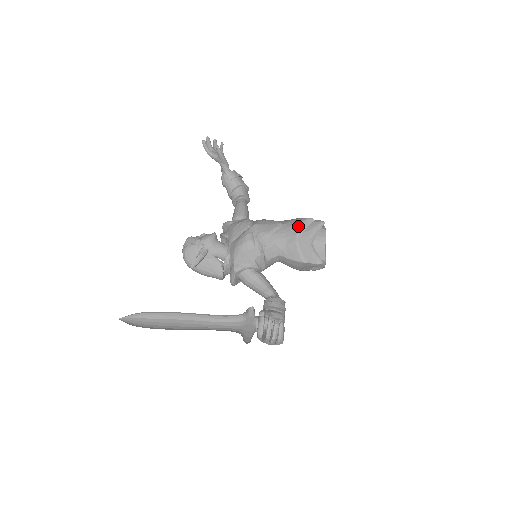
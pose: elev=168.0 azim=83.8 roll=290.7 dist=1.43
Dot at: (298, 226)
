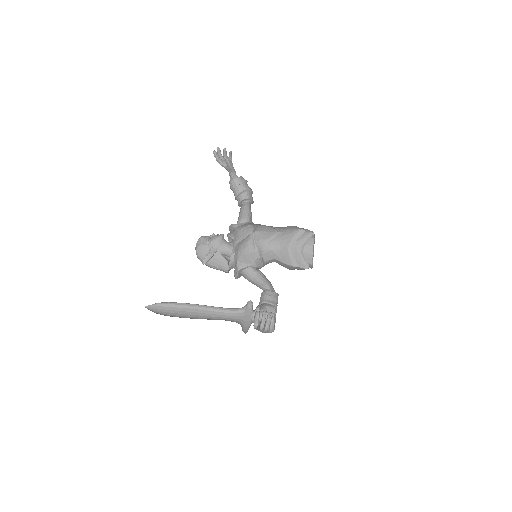
Dot at: (291, 236)
